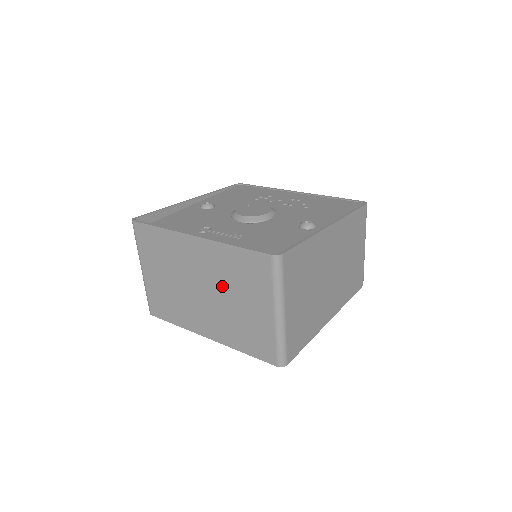
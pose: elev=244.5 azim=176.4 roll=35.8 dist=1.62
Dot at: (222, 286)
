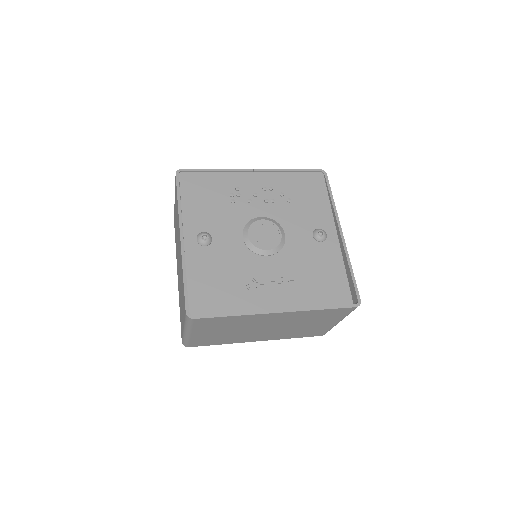
Dot at: (293, 324)
